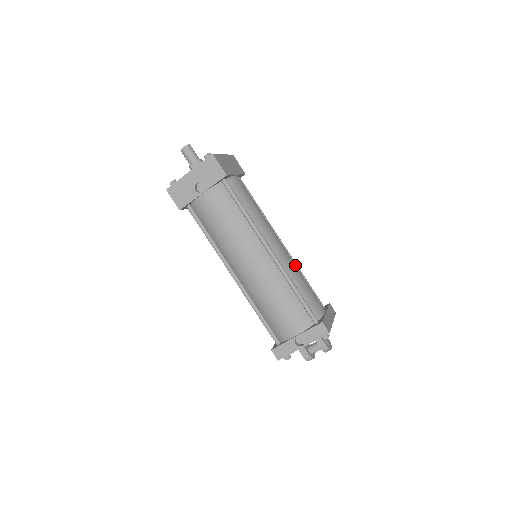
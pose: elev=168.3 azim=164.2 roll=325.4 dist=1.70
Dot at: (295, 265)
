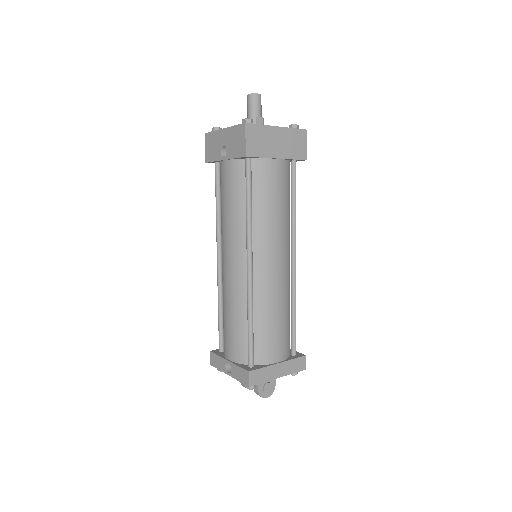
Dot at: (280, 295)
